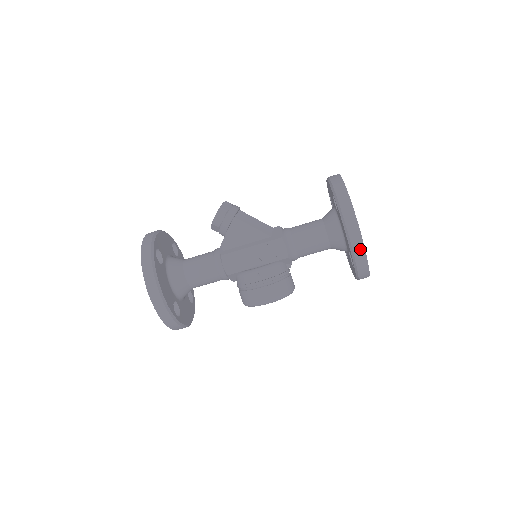
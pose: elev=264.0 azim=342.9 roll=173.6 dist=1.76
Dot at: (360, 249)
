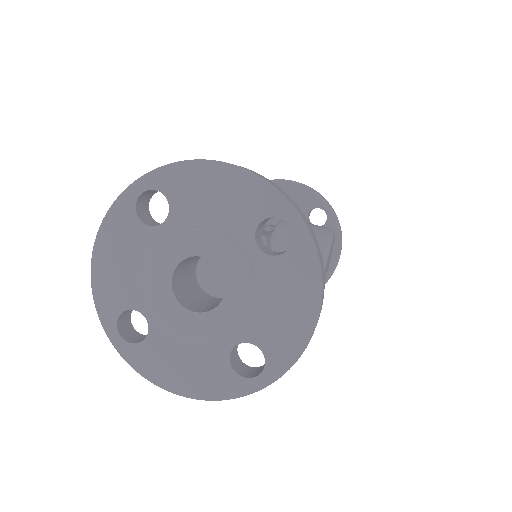
Dot at: (312, 188)
